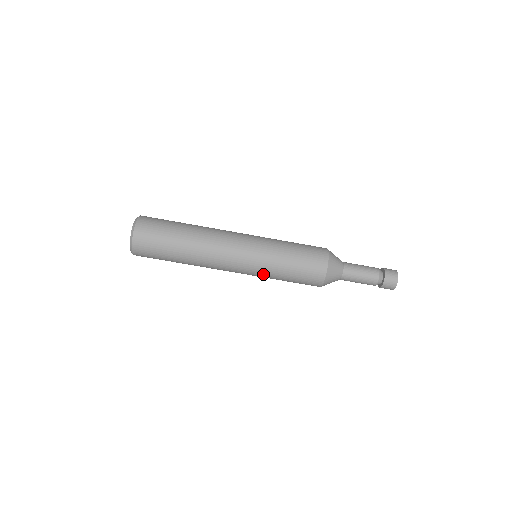
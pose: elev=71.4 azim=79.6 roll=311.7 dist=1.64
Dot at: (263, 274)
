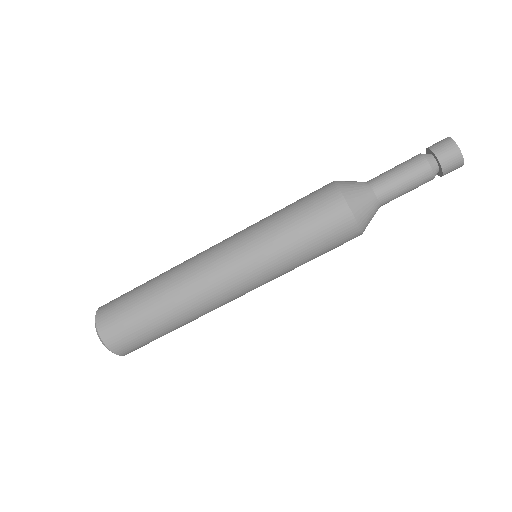
Dot at: (273, 268)
